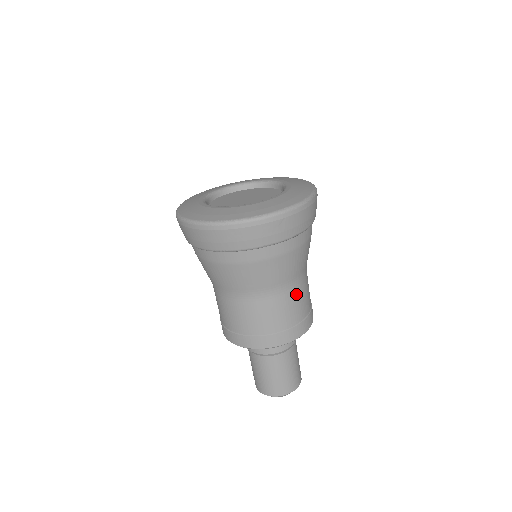
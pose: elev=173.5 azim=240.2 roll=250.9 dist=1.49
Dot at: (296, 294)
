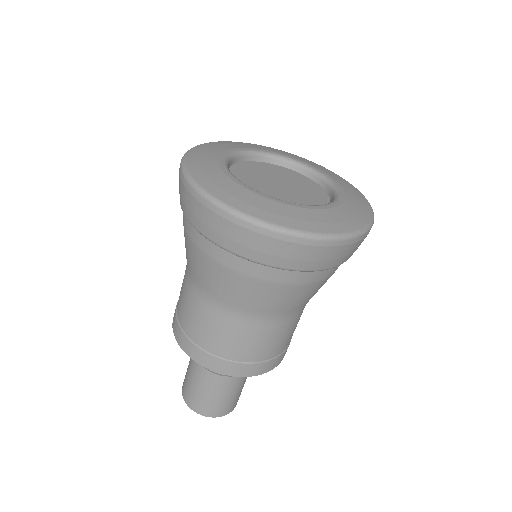
Dot at: (267, 331)
